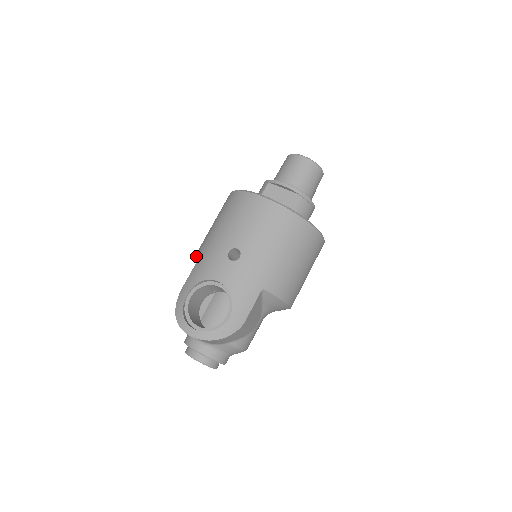
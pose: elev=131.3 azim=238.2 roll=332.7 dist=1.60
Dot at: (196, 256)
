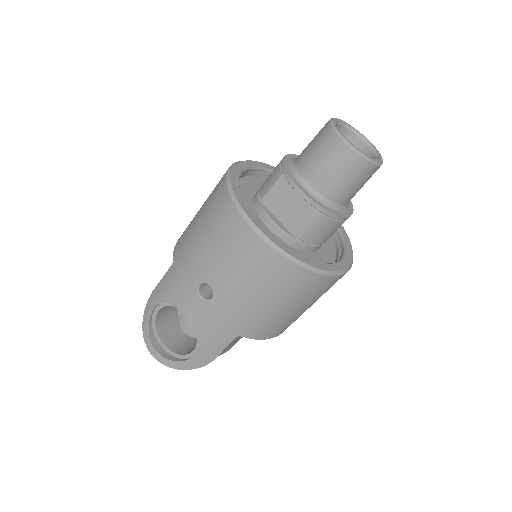
Dot at: occluded
